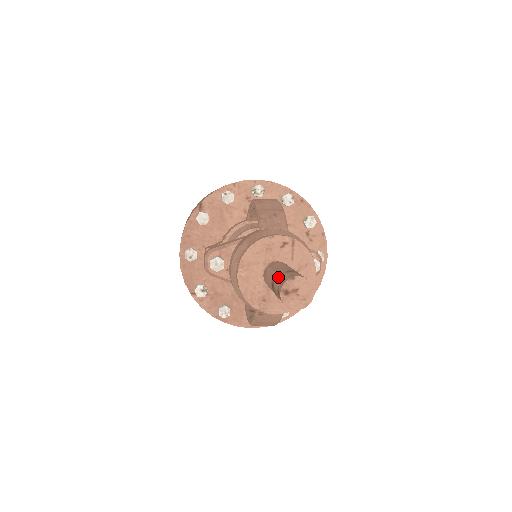
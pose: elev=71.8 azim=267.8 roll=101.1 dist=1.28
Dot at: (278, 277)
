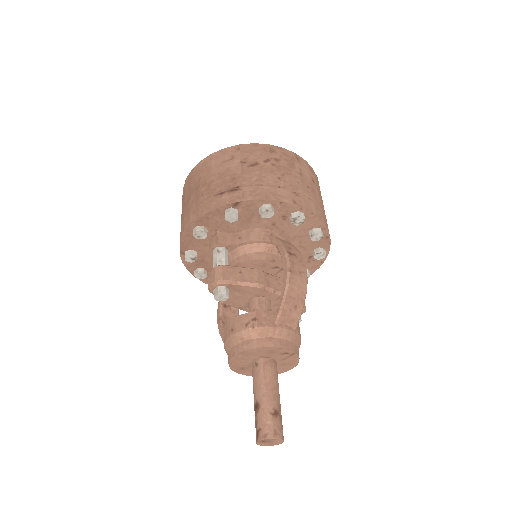
Dot at: (265, 414)
